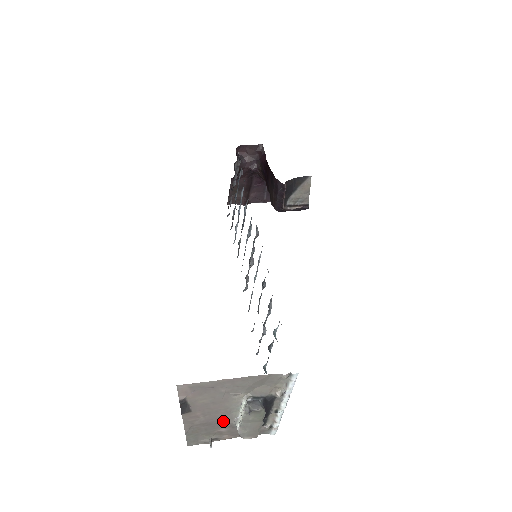
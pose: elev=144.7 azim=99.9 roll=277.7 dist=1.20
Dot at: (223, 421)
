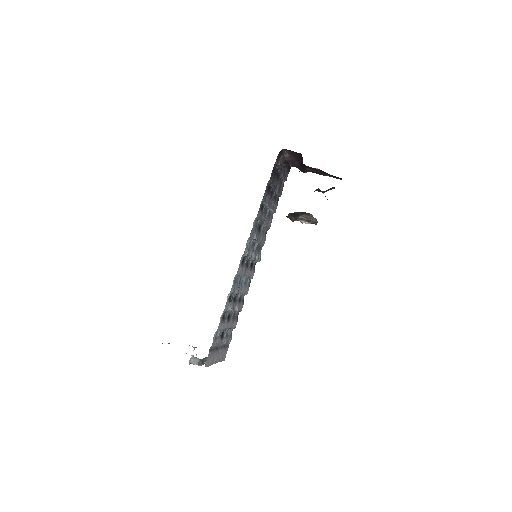
Dot at: occluded
